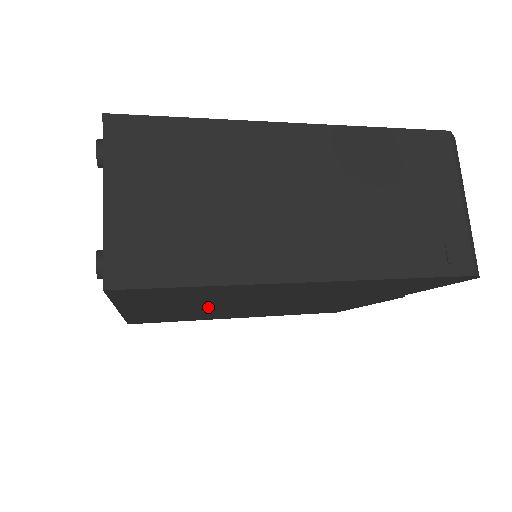
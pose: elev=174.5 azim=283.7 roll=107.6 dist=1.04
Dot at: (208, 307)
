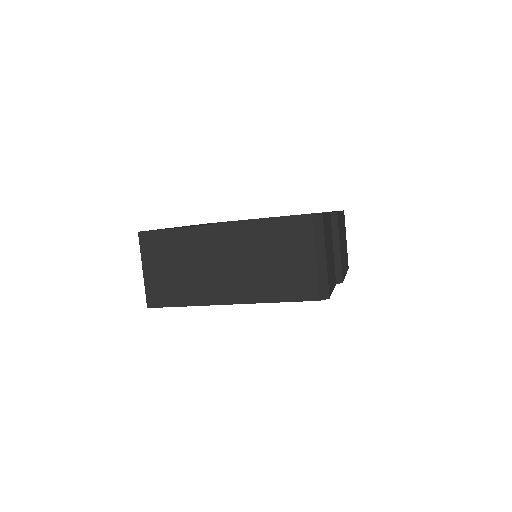
Dot at: occluded
